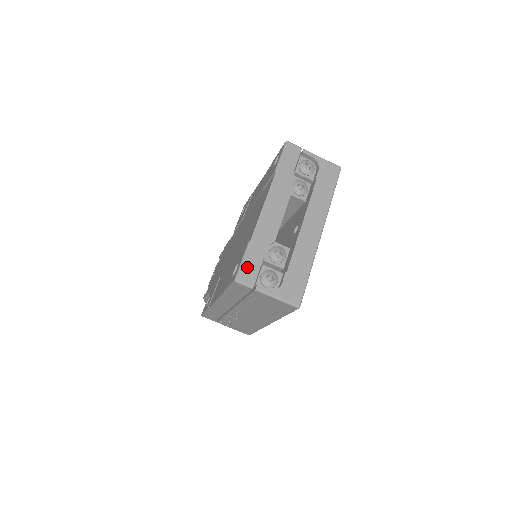
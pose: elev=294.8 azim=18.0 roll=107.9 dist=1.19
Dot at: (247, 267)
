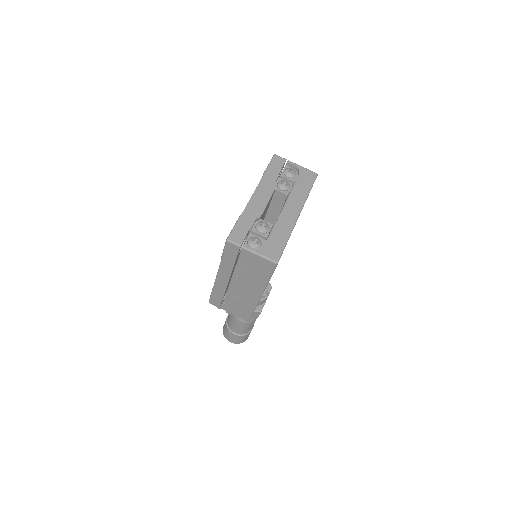
Dot at: (237, 232)
